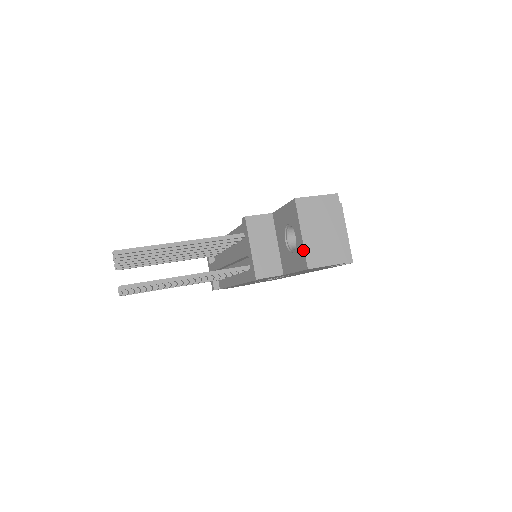
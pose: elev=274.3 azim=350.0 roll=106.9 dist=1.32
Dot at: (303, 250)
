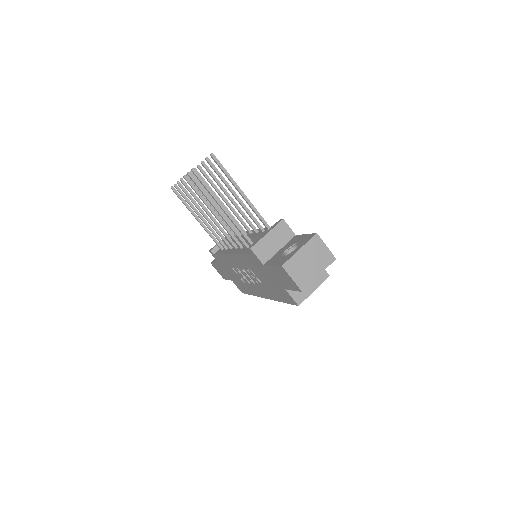
Dot at: (291, 256)
